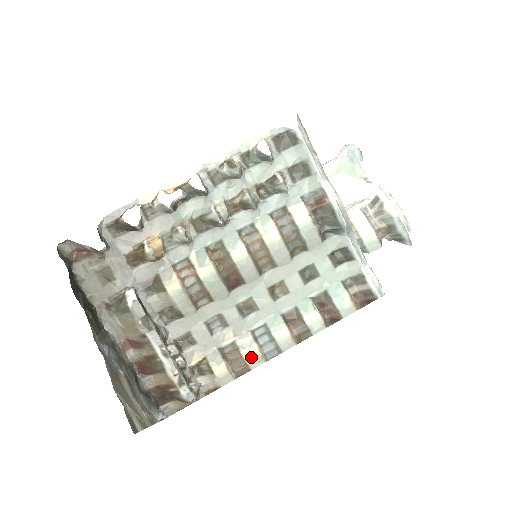
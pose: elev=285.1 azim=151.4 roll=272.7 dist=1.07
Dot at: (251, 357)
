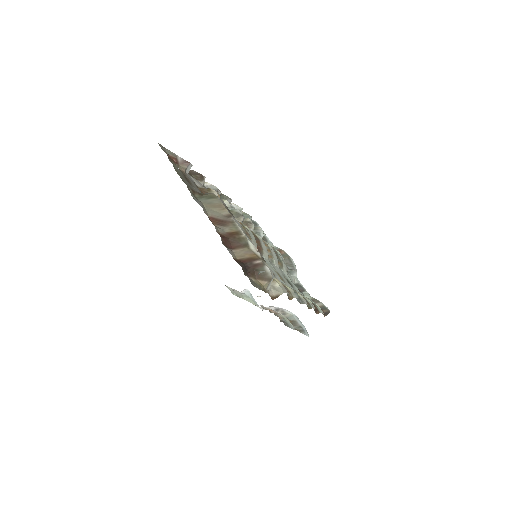
Dot at: (289, 290)
